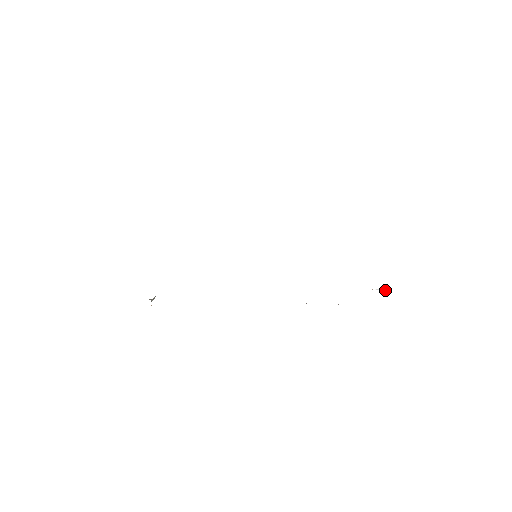
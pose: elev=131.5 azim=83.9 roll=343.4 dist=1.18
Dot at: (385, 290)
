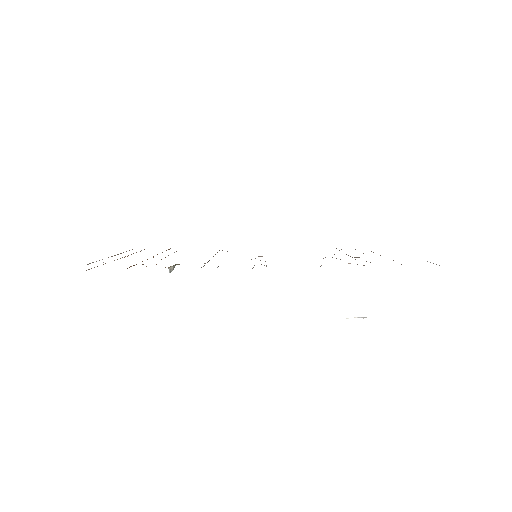
Dot at: (366, 317)
